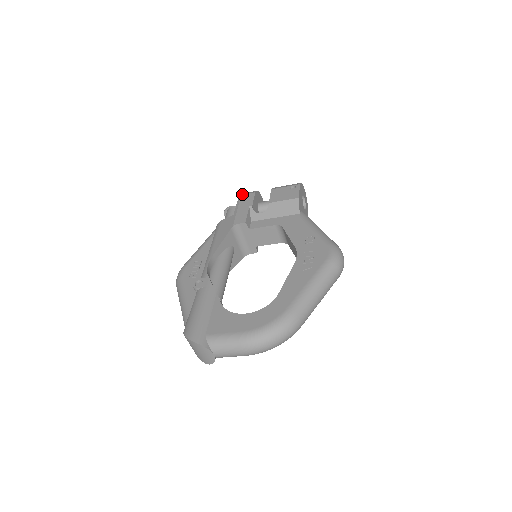
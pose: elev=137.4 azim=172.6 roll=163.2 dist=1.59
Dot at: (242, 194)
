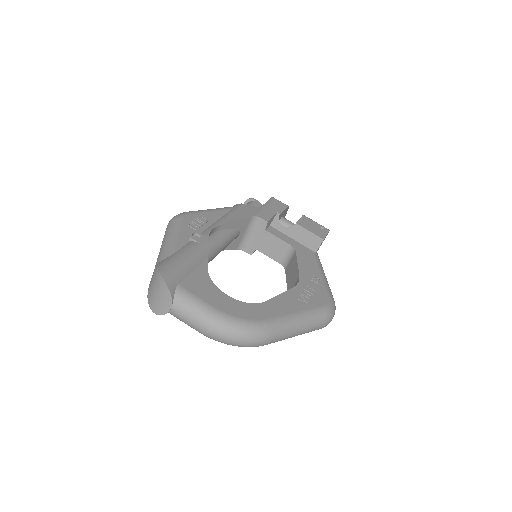
Dot at: occluded
